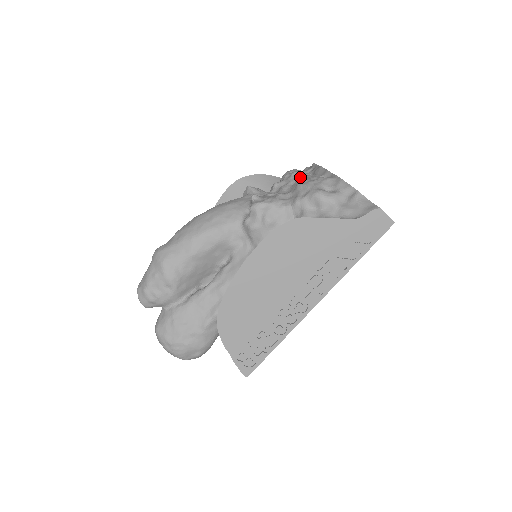
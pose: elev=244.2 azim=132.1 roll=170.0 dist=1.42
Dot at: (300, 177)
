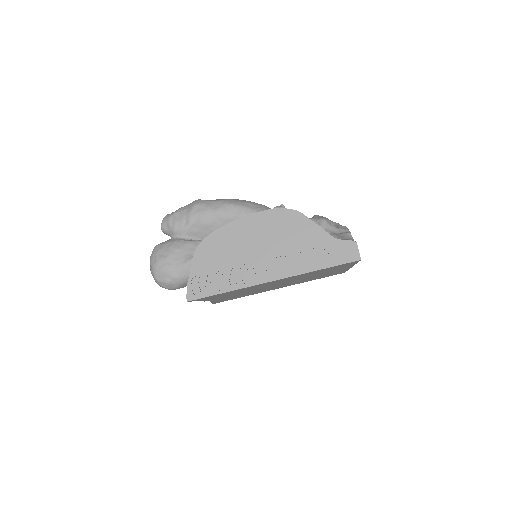
Dot at: occluded
